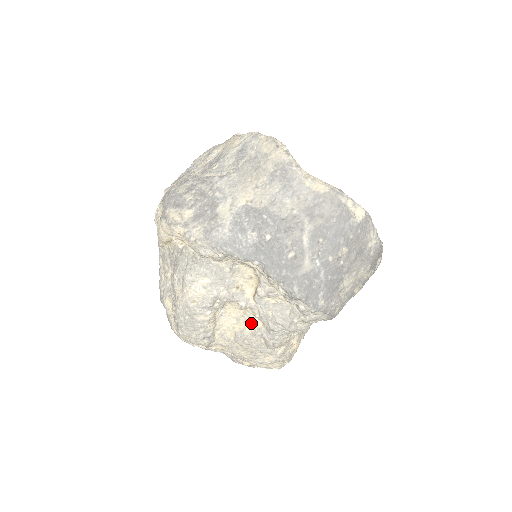
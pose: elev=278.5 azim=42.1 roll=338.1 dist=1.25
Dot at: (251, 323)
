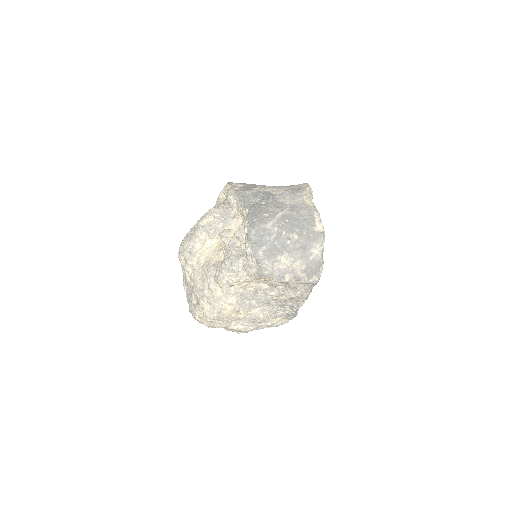
Dot at: (218, 258)
